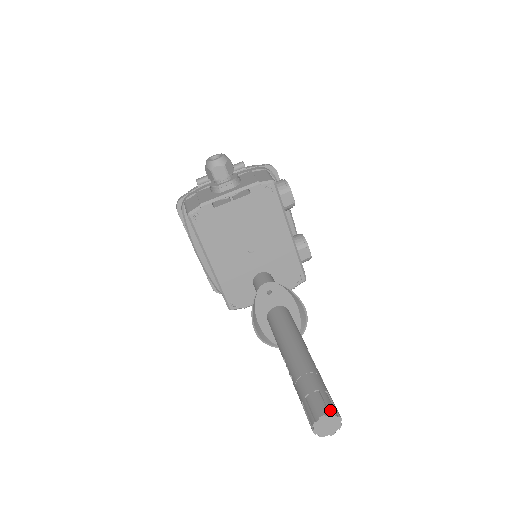
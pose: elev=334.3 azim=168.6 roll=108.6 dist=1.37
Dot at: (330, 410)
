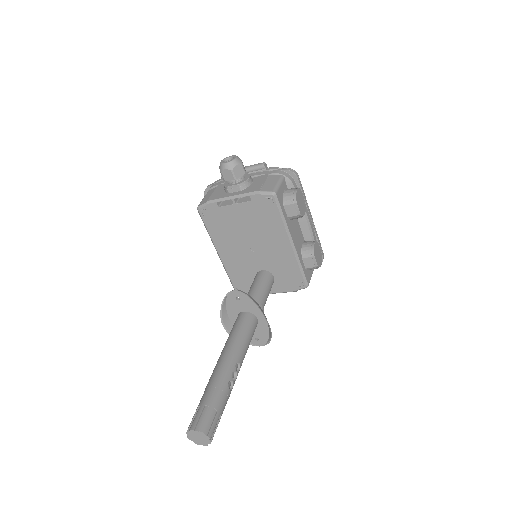
Dot at: (201, 428)
